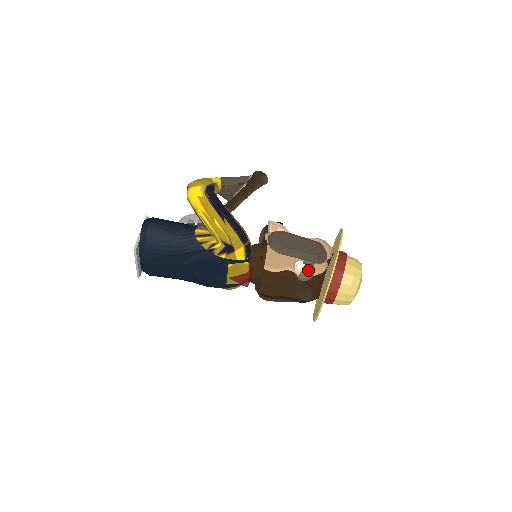
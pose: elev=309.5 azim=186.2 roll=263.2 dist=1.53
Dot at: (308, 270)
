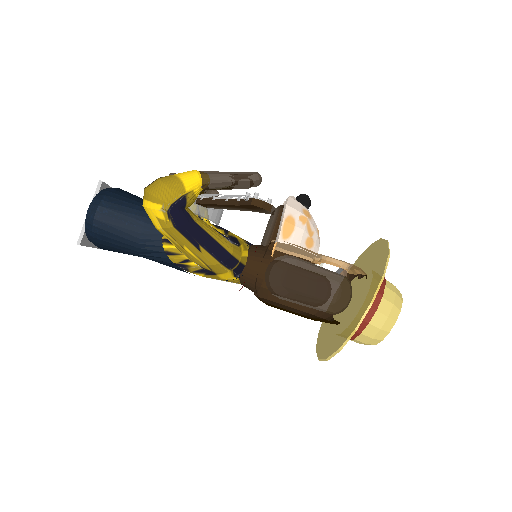
Dot at: occluded
